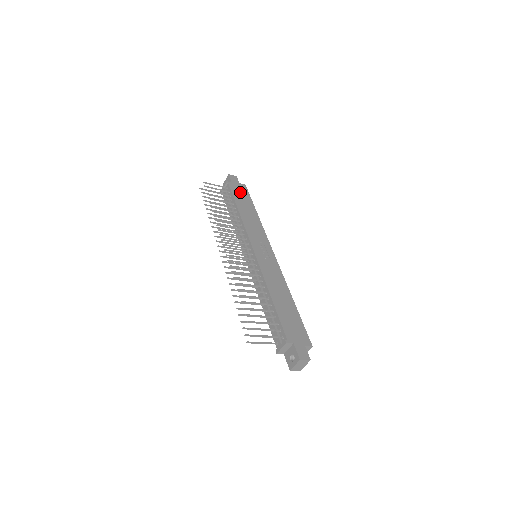
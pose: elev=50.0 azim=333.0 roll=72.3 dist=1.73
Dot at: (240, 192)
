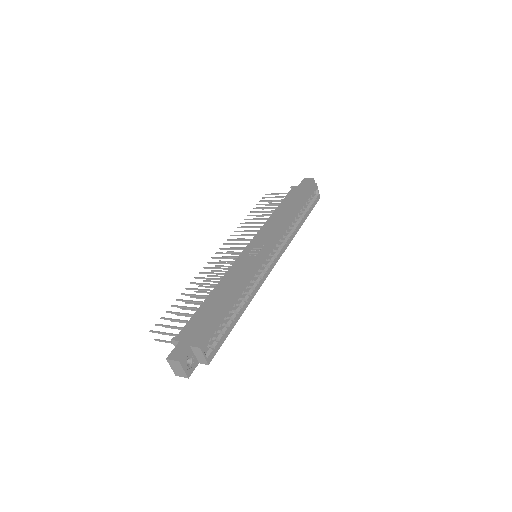
Dot at: (298, 193)
